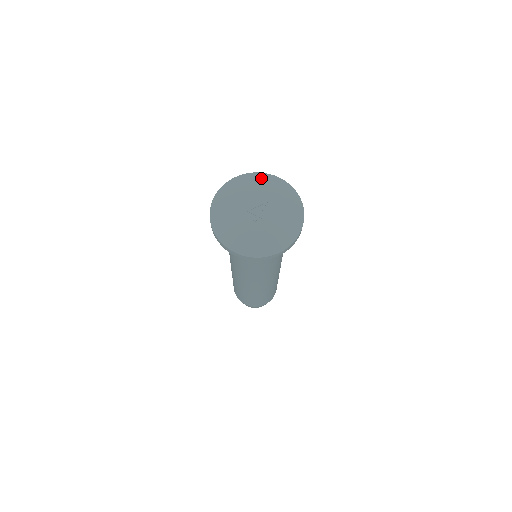
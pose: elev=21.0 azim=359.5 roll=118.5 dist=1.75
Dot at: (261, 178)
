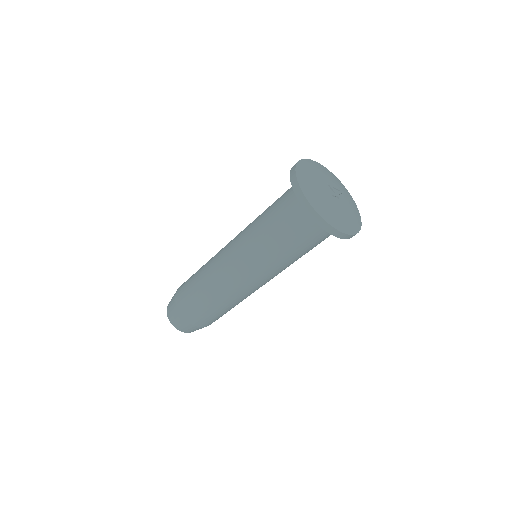
Dot at: (336, 177)
